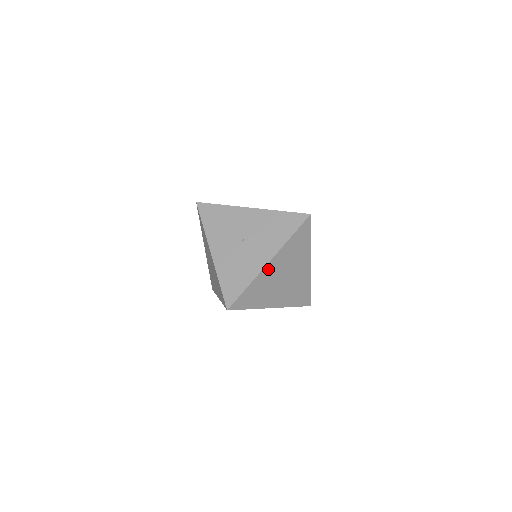
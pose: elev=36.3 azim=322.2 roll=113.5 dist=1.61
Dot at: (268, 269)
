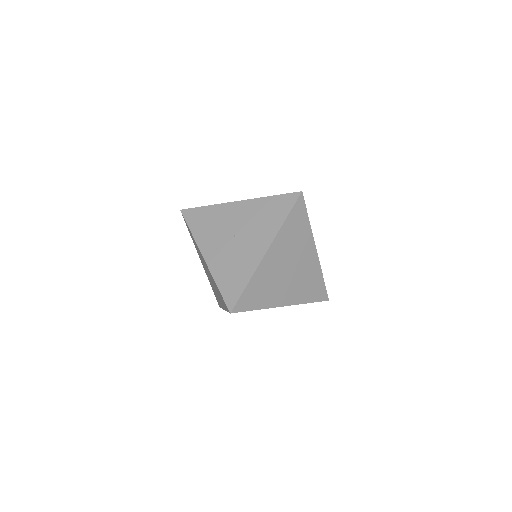
Dot at: (267, 260)
